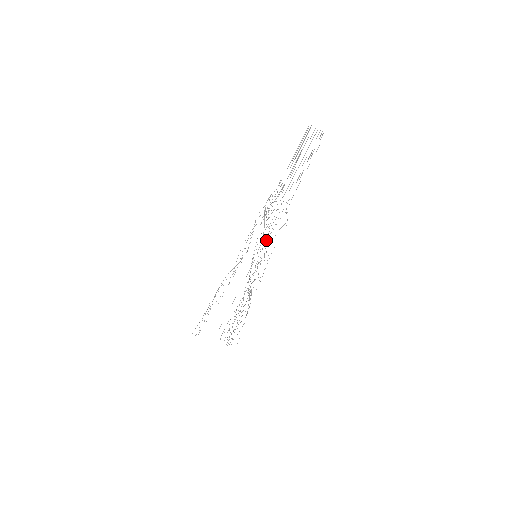
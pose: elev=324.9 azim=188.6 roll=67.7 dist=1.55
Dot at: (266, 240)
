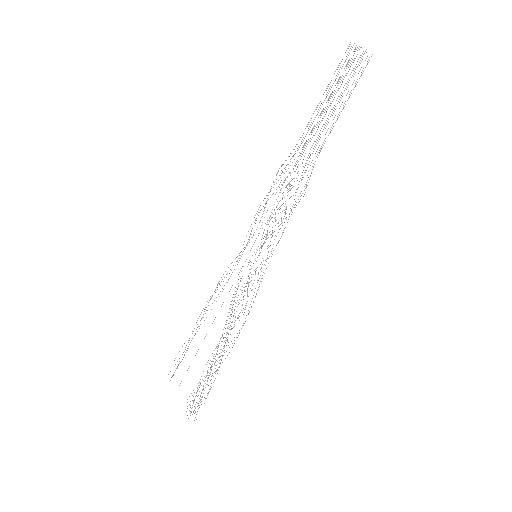
Dot at: (267, 222)
